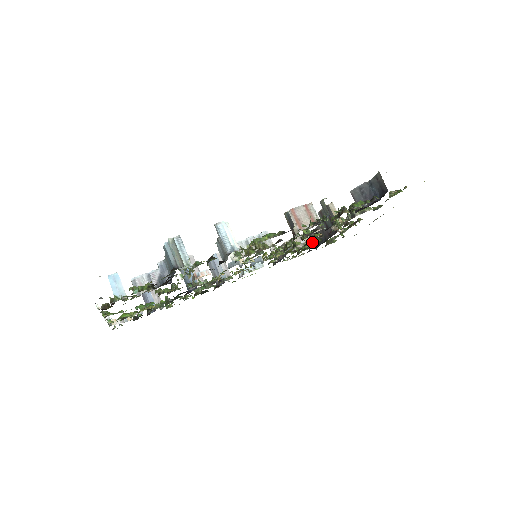
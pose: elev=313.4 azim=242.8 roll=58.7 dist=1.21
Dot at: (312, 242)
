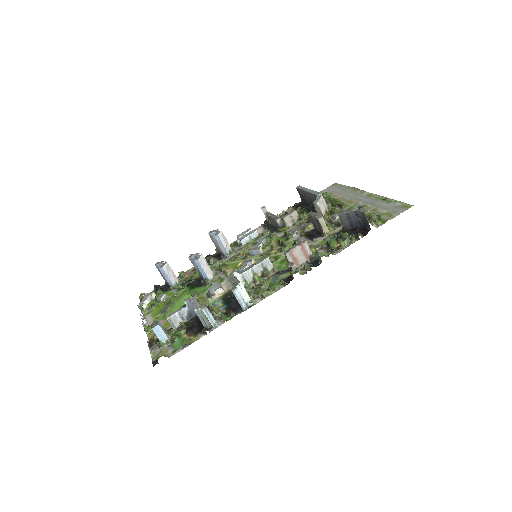
Dot at: (300, 221)
